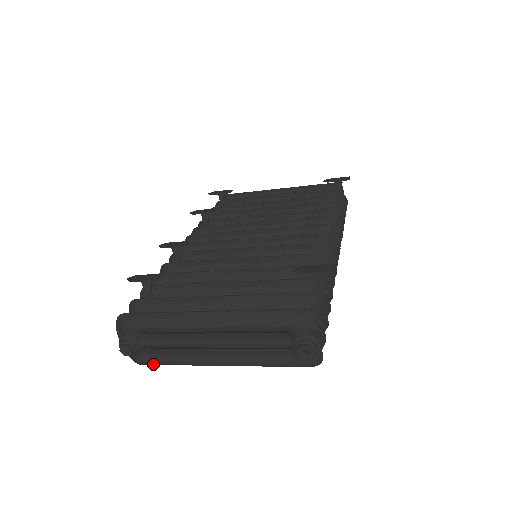
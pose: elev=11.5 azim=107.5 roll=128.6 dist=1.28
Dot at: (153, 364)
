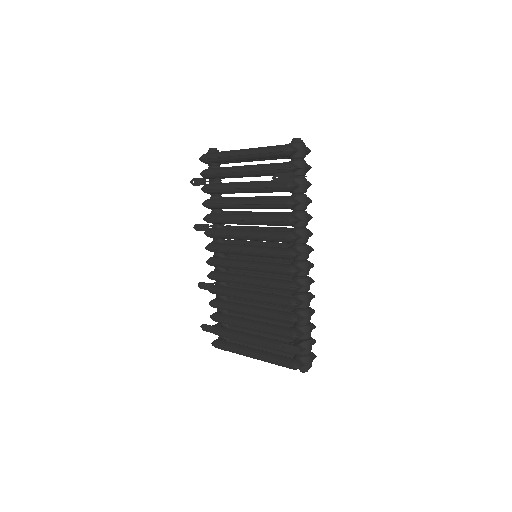
Dot at: occluded
